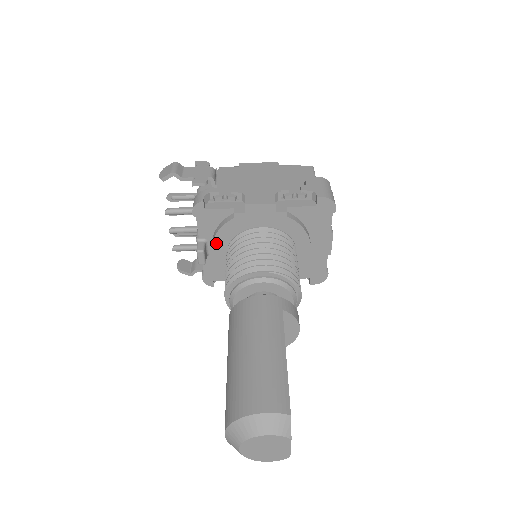
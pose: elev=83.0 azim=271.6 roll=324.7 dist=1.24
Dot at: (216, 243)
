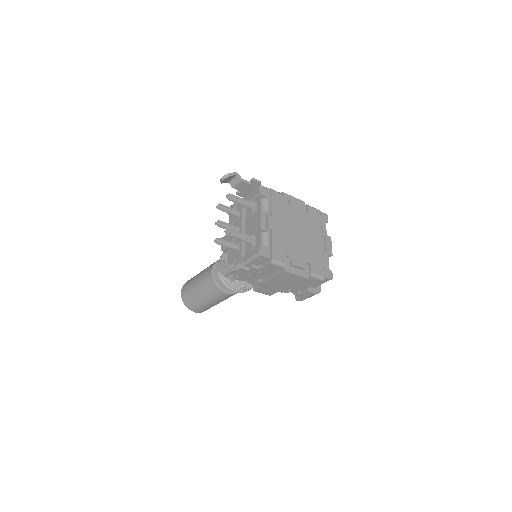
Dot at: occluded
